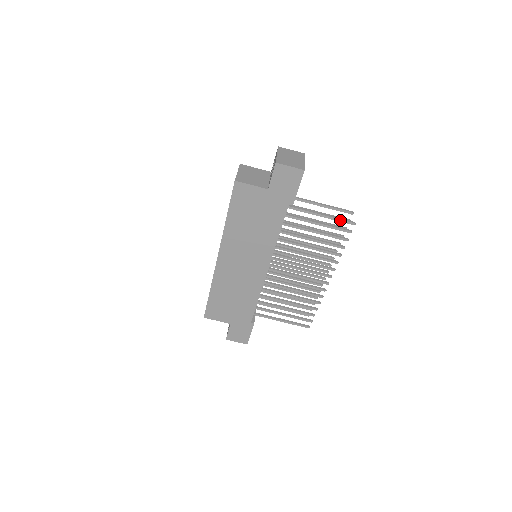
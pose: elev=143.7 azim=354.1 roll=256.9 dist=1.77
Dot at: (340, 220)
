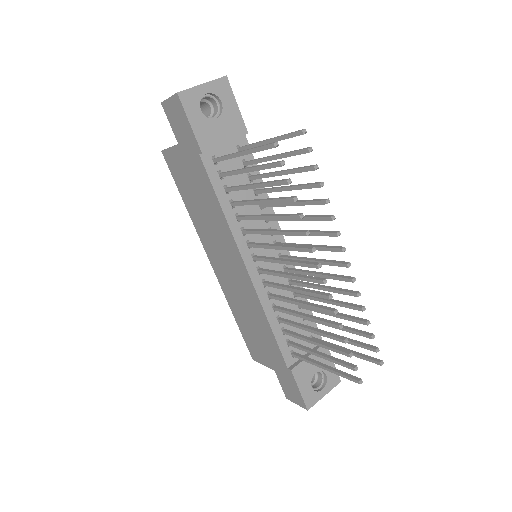
Dot at: (258, 149)
